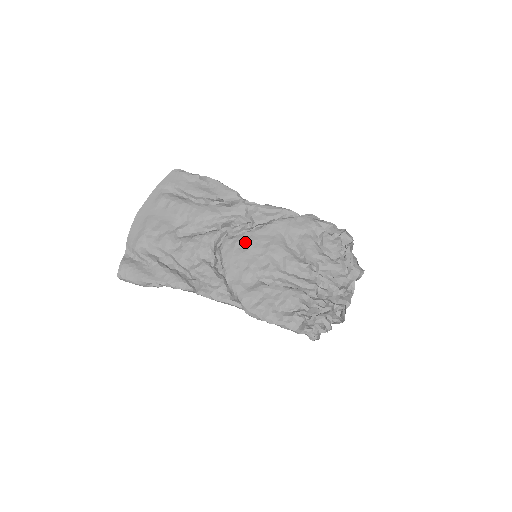
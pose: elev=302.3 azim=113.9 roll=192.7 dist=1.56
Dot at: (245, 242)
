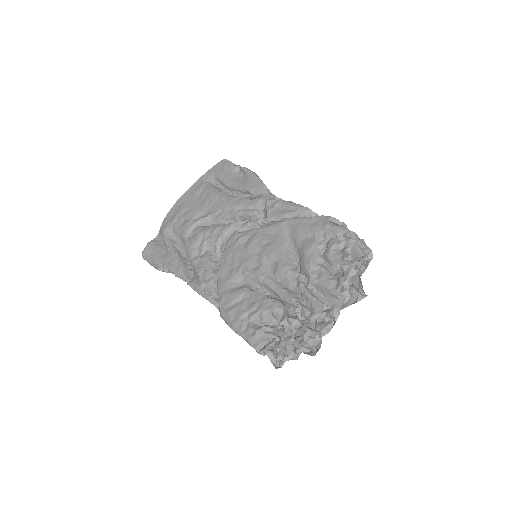
Dot at: (249, 238)
